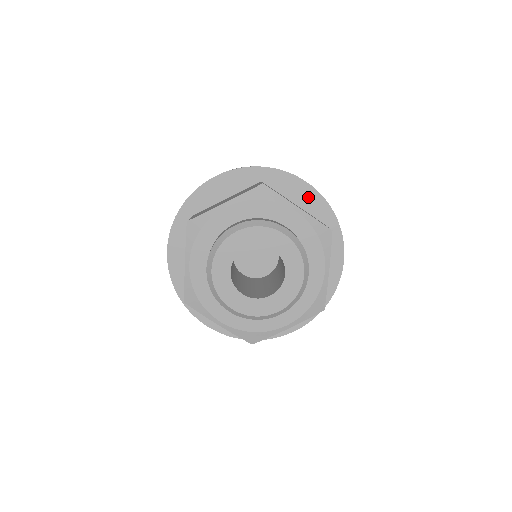
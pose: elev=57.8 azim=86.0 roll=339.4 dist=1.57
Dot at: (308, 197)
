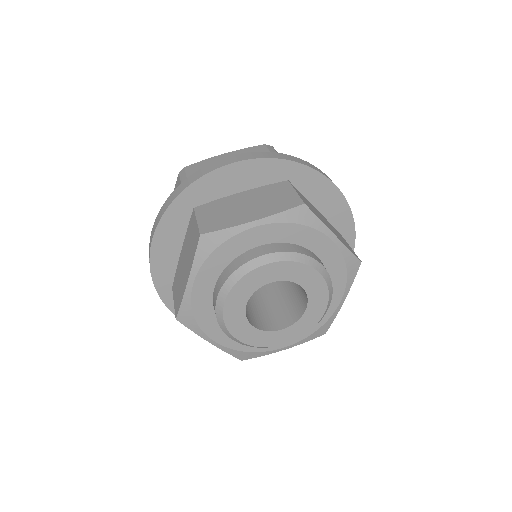
Dot at: (248, 173)
